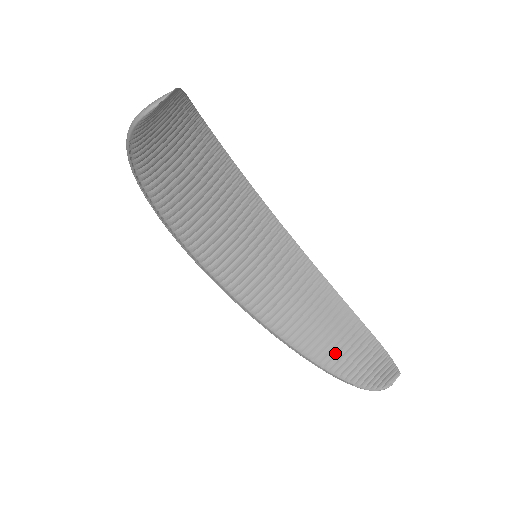
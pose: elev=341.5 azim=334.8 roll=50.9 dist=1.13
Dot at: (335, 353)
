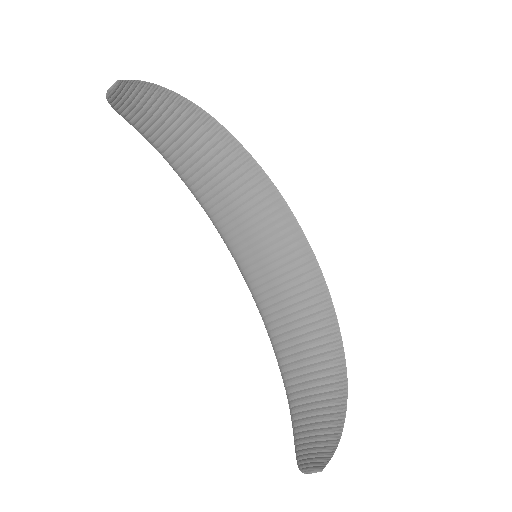
Dot at: (304, 403)
